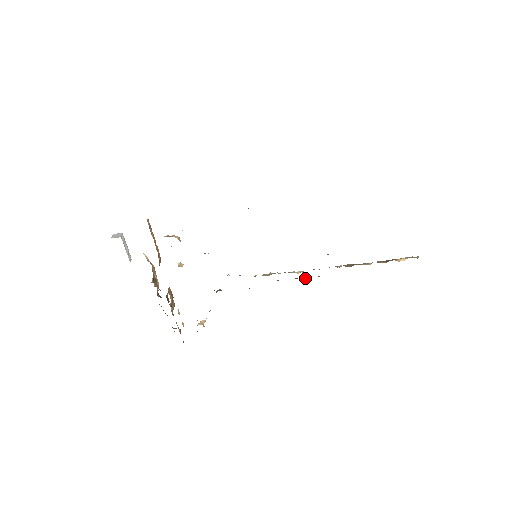
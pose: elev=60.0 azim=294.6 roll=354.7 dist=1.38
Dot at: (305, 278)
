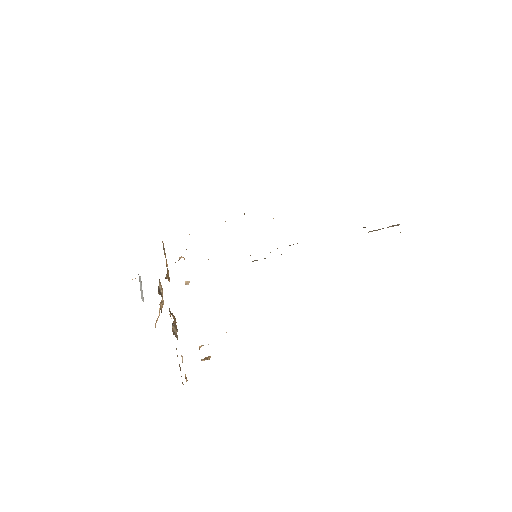
Dot at: occluded
